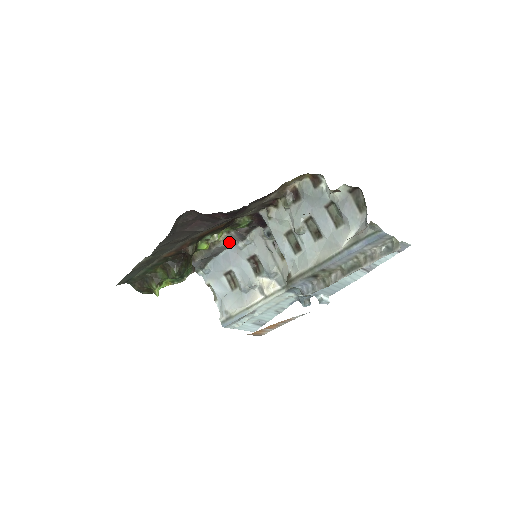
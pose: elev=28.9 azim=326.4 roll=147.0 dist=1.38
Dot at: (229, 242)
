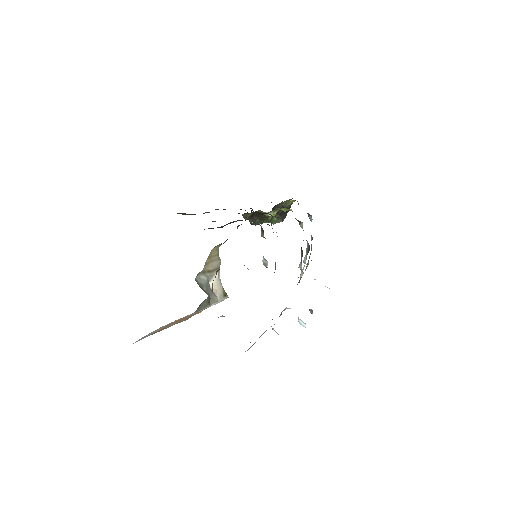
Dot at: occluded
